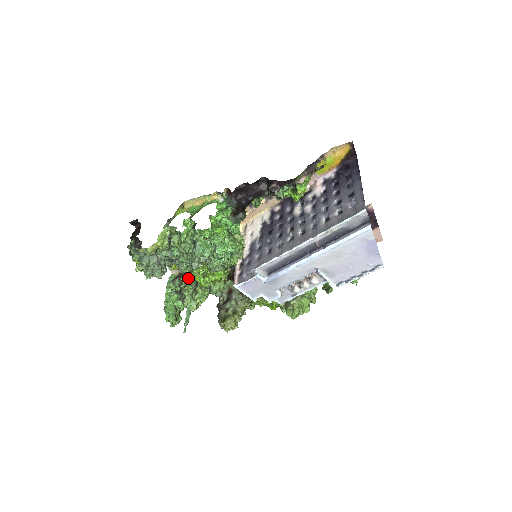
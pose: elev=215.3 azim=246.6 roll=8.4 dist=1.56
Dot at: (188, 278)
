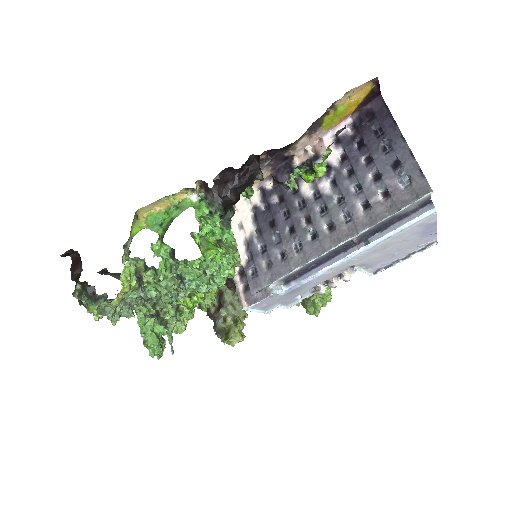
Dot at: occluded
